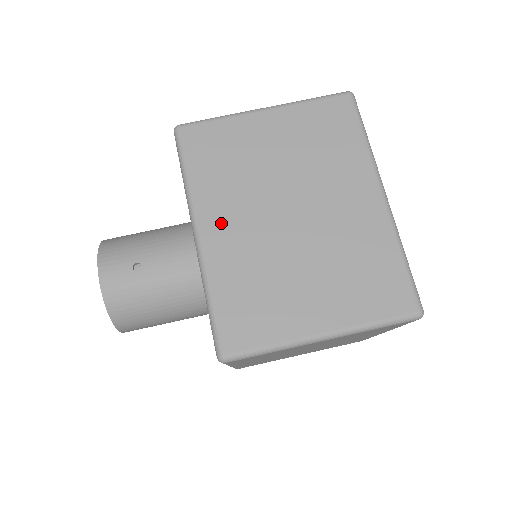
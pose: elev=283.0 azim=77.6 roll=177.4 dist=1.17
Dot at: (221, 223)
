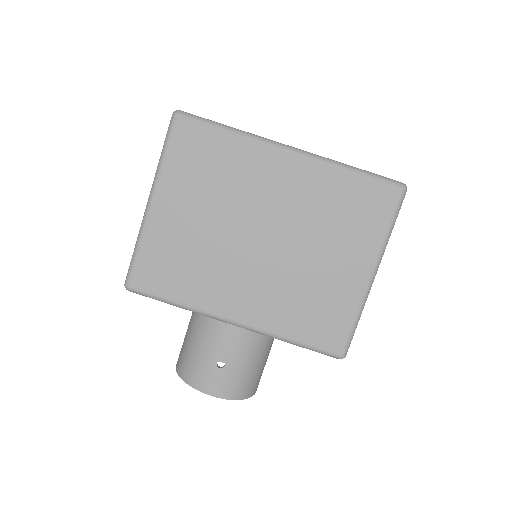
Dot at: (236, 300)
